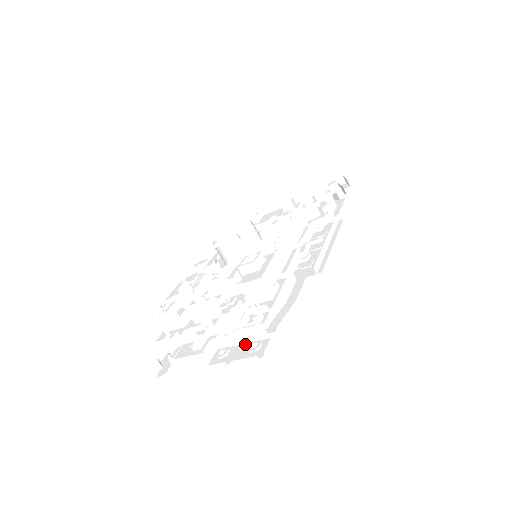
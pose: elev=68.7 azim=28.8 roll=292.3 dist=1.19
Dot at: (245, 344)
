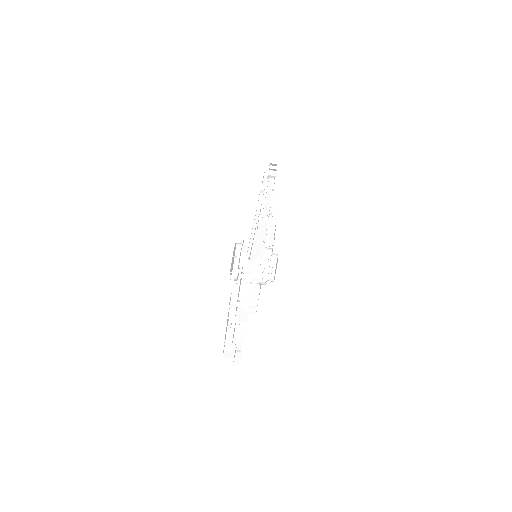
Dot at: occluded
